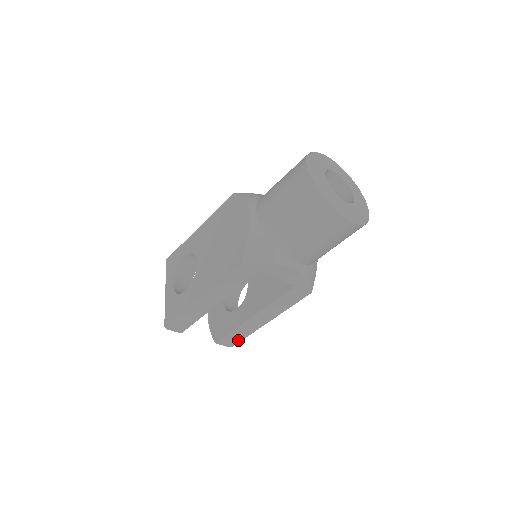
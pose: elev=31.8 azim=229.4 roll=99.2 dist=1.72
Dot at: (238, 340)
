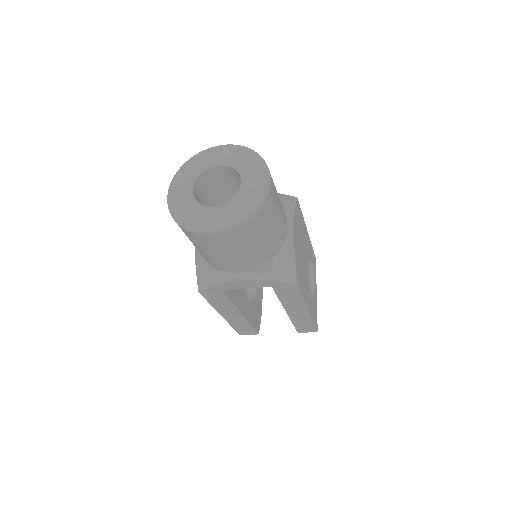
Dot at: (312, 327)
